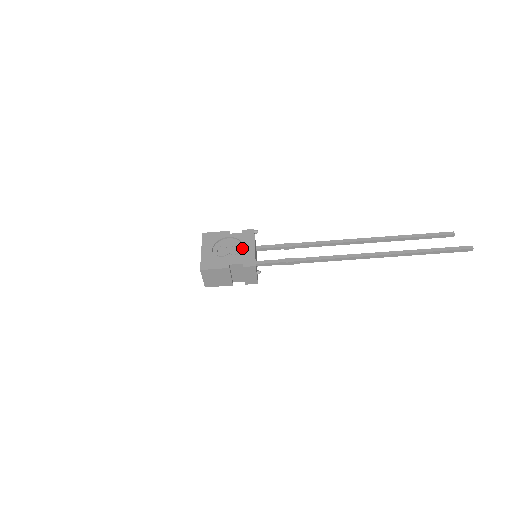
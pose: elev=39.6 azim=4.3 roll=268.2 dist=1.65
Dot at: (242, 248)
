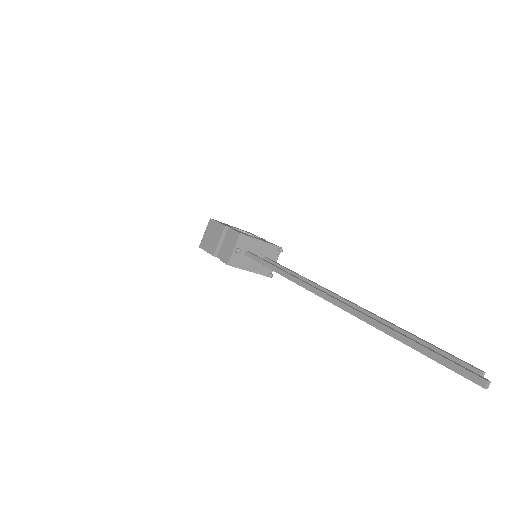
Dot at: occluded
